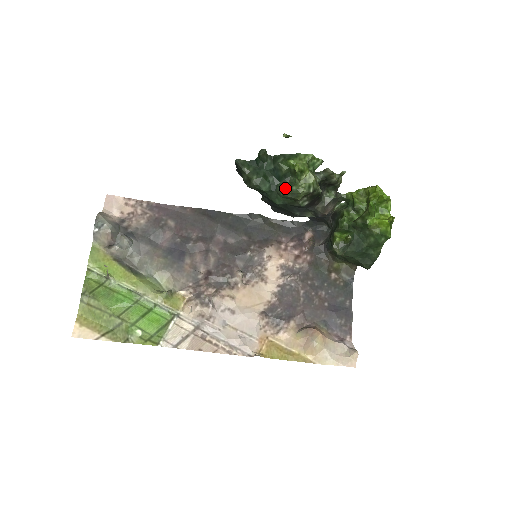
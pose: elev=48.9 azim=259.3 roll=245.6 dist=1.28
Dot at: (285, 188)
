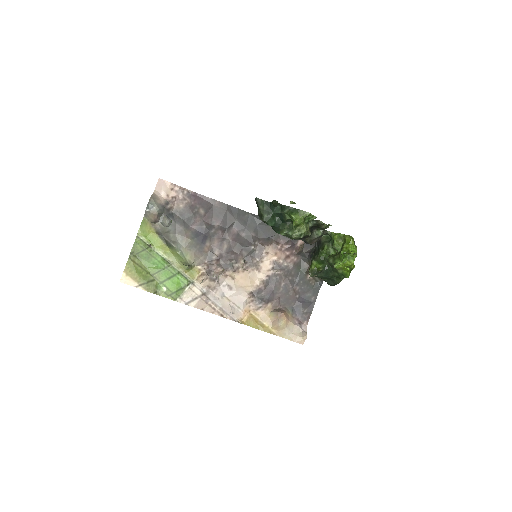
Dot at: (284, 231)
